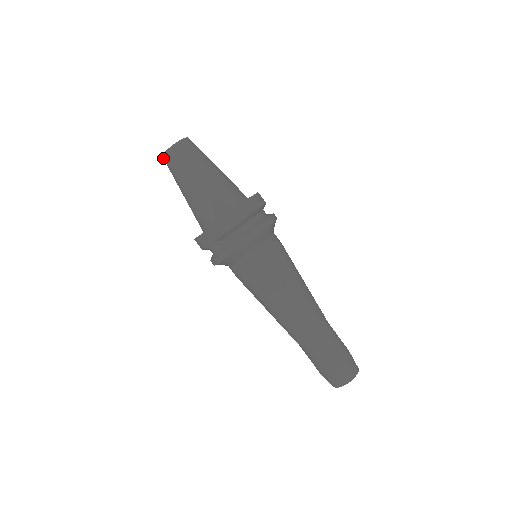
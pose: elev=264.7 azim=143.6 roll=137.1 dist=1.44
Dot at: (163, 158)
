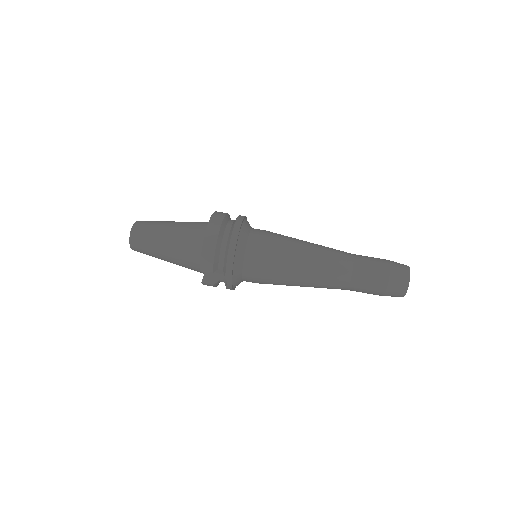
Dot at: occluded
